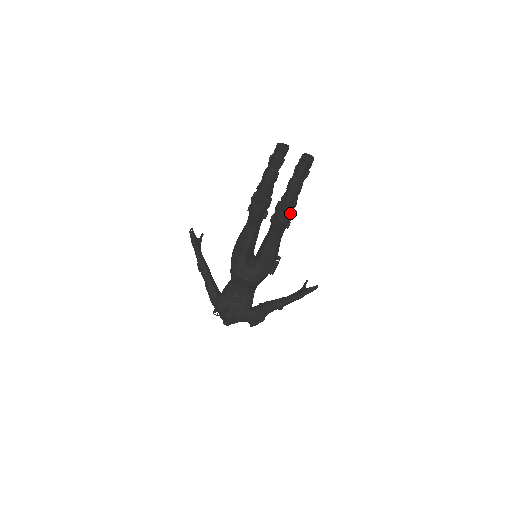
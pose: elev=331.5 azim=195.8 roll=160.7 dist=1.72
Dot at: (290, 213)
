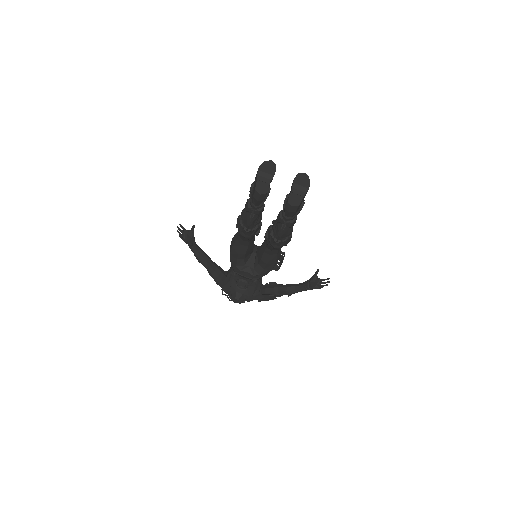
Dot at: (285, 241)
